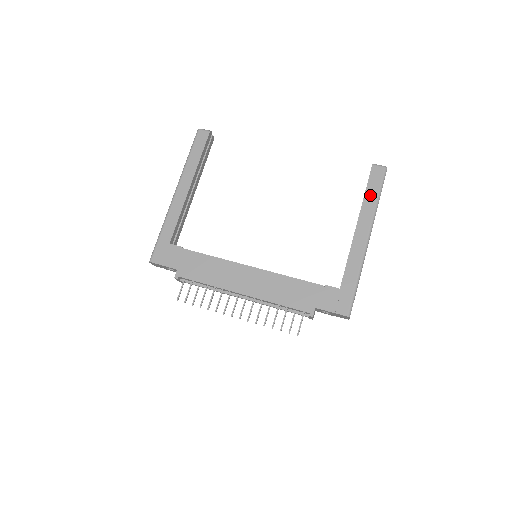
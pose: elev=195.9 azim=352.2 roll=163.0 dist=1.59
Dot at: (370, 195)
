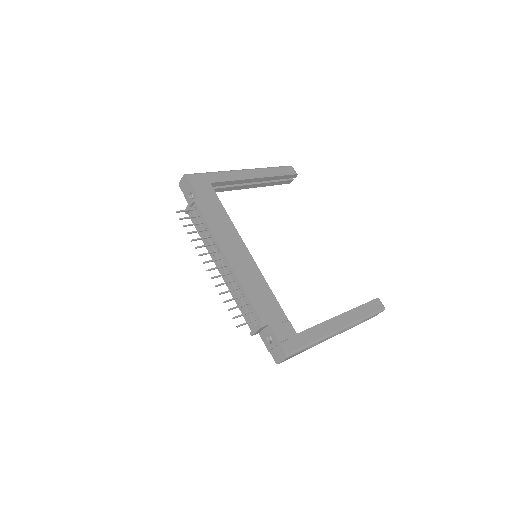
Dot at: (364, 310)
